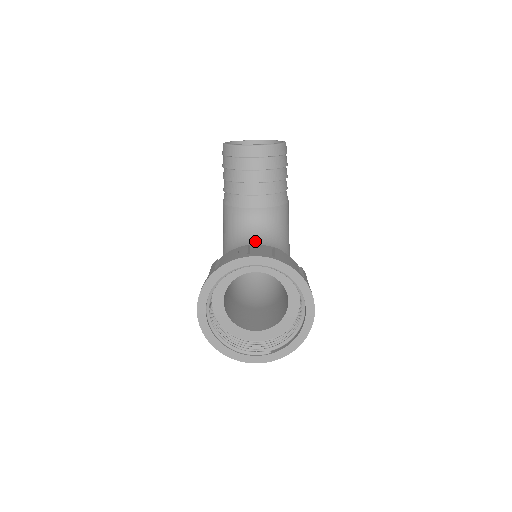
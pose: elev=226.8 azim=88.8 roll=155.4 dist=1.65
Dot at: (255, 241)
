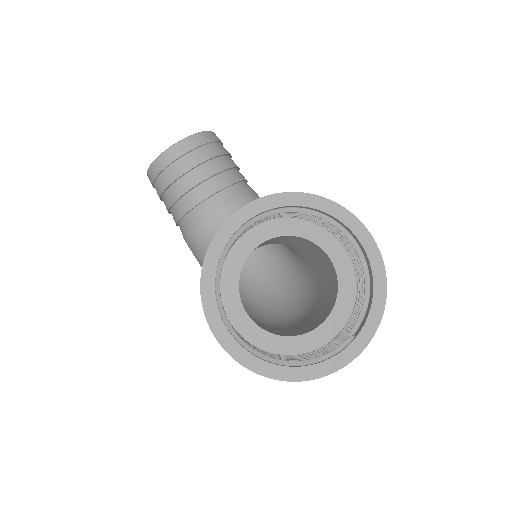
Dot at: occluded
